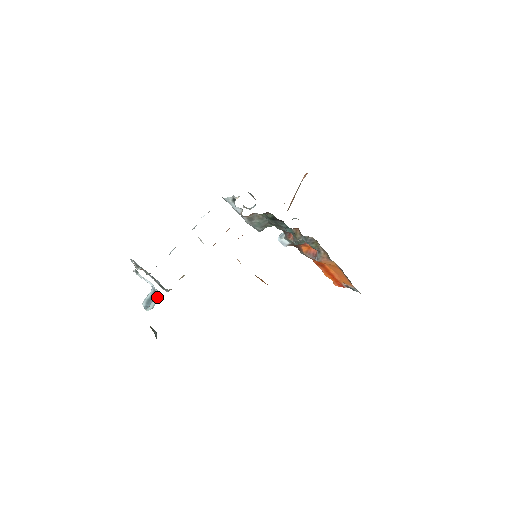
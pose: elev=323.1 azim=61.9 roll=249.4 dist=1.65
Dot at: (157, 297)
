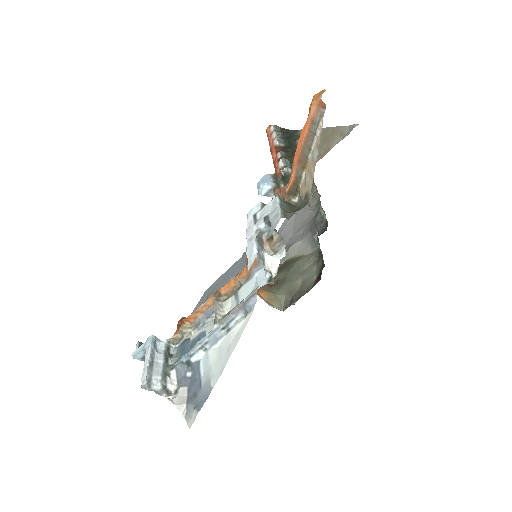
Dot at: occluded
